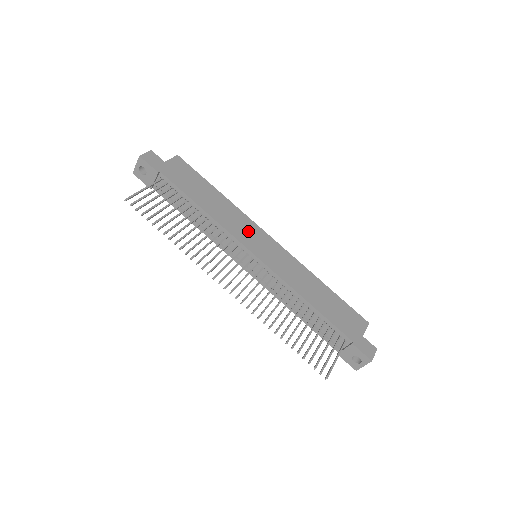
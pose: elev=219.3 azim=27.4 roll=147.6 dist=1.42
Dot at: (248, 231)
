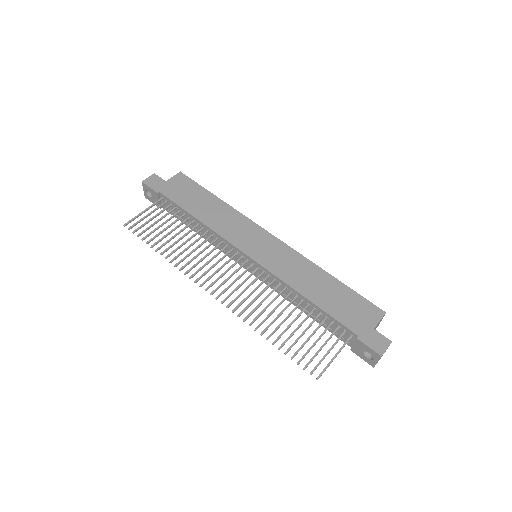
Dot at: (245, 232)
